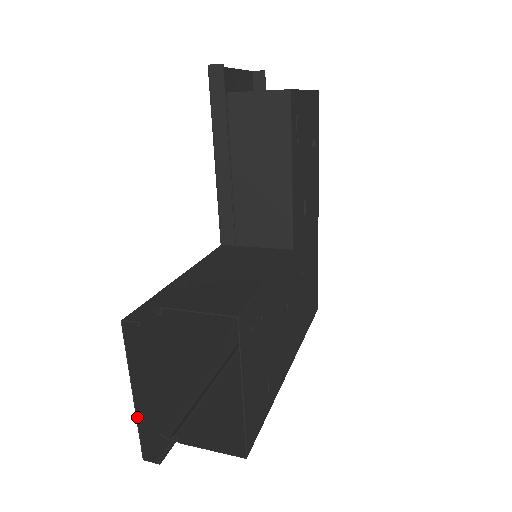
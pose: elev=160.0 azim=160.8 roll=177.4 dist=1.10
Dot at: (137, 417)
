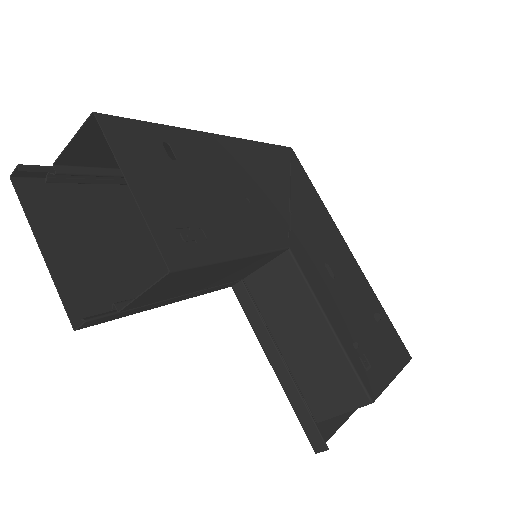
Dot at: occluded
